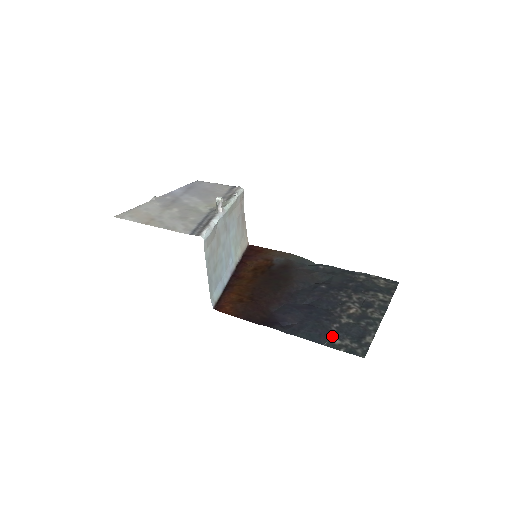
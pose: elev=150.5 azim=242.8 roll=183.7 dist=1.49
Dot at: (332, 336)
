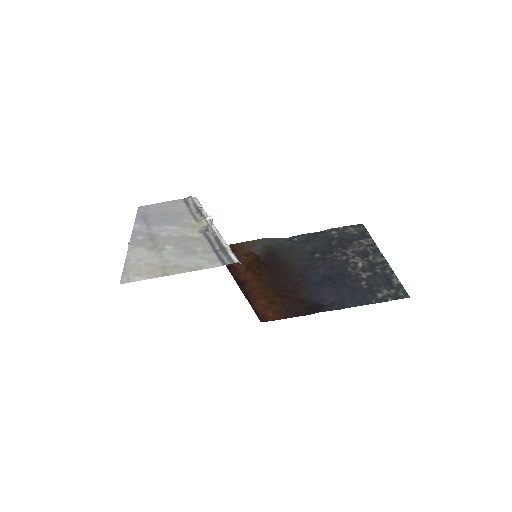
Dot at: (371, 293)
